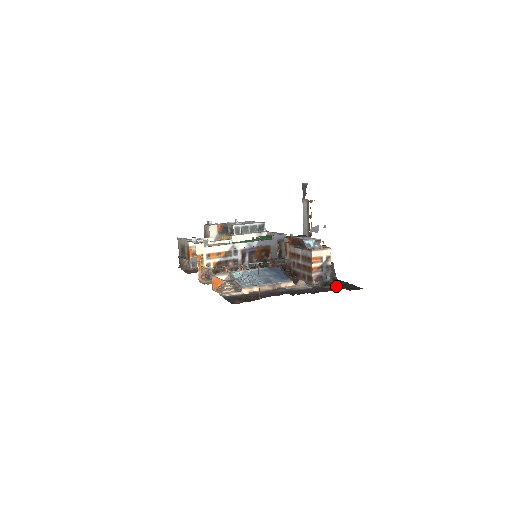
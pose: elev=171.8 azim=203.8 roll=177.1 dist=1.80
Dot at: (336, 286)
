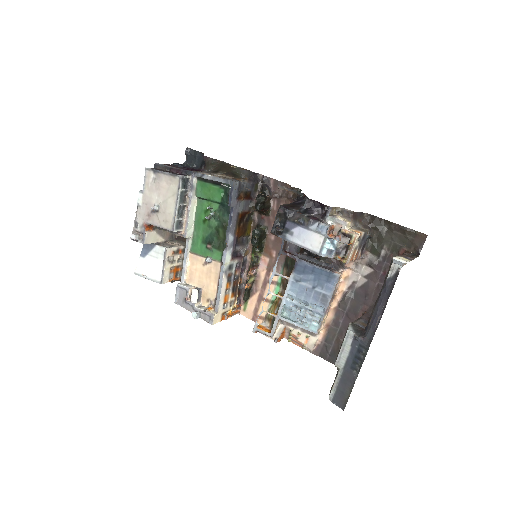
Dot at: (390, 246)
